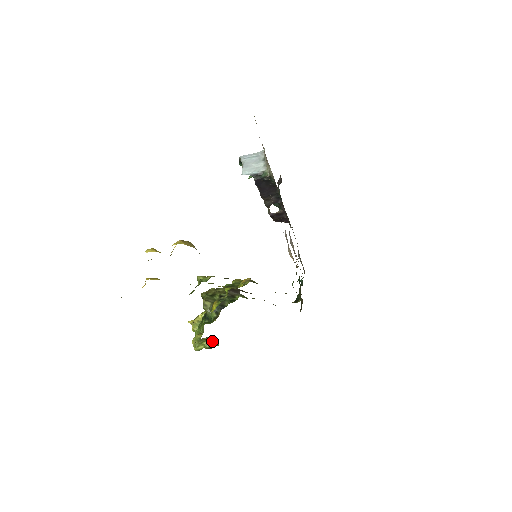
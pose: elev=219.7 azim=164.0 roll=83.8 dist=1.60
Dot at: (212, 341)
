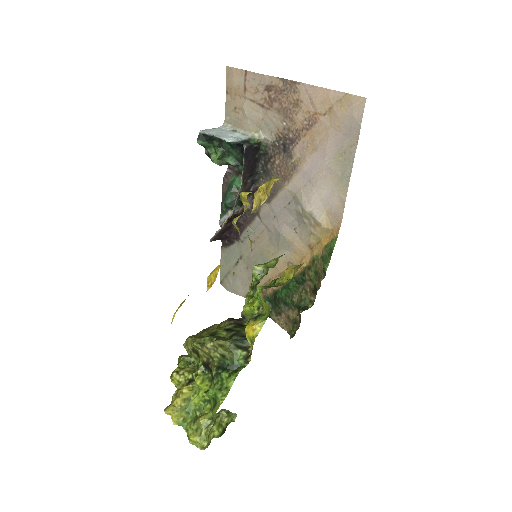
Dot at: (224, 417)
